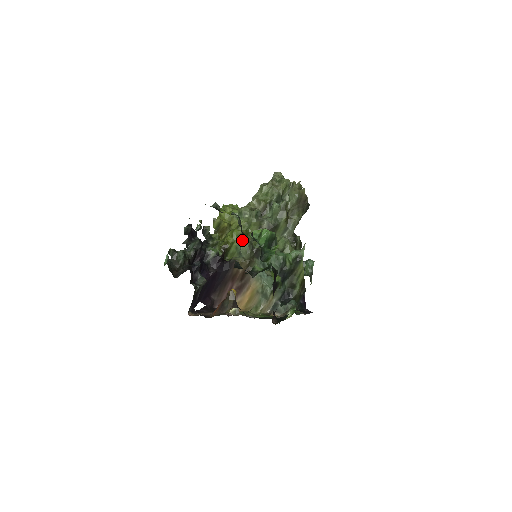
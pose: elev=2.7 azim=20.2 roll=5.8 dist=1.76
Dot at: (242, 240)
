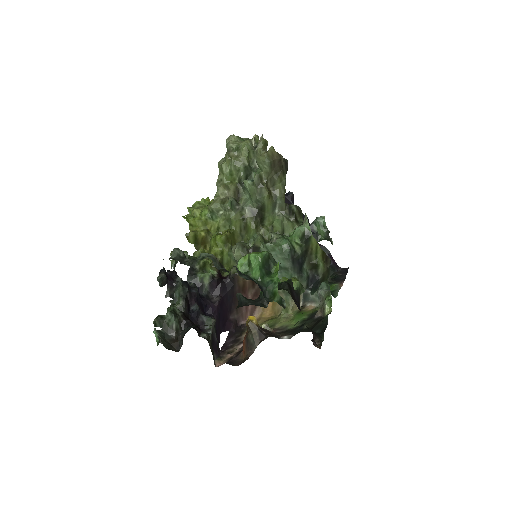
Dot at: (231, 243)
